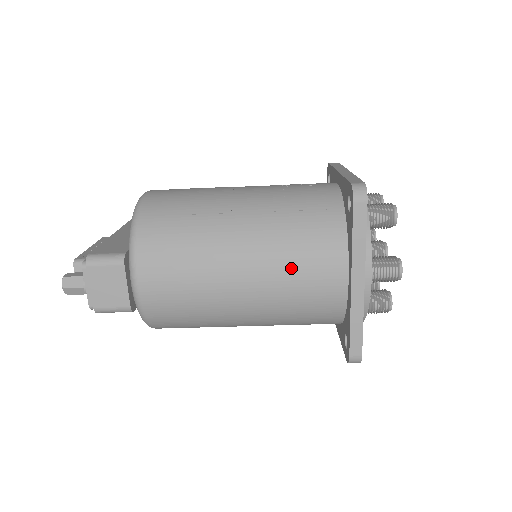
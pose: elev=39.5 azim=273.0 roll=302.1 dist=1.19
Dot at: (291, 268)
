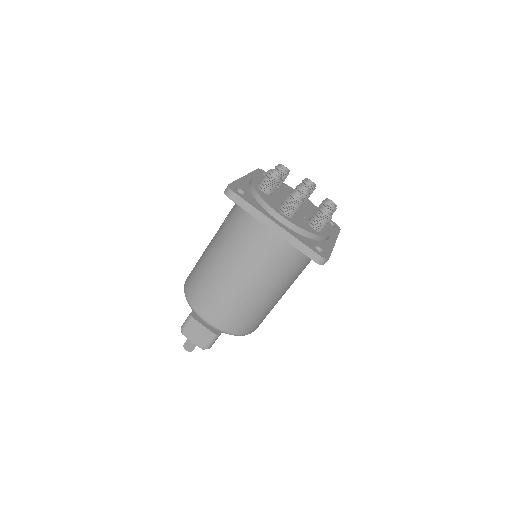
Dot at: (248, 250)
